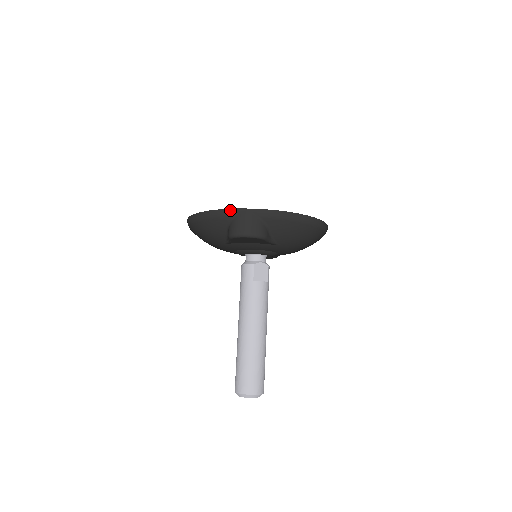
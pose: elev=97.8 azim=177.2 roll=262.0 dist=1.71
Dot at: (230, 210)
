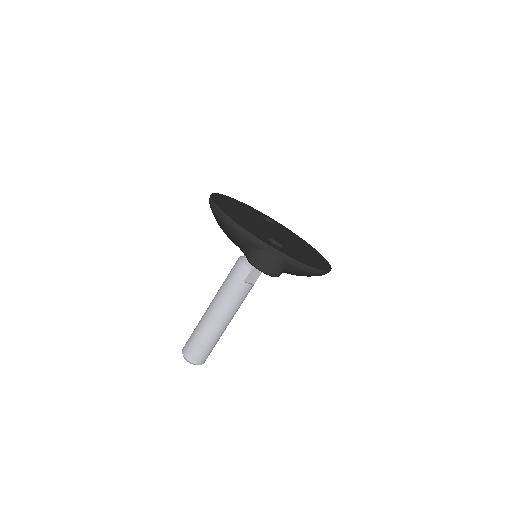
Dot at: (263, 243)
